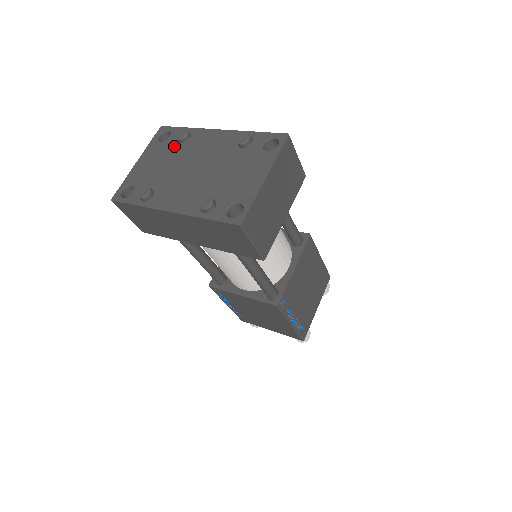
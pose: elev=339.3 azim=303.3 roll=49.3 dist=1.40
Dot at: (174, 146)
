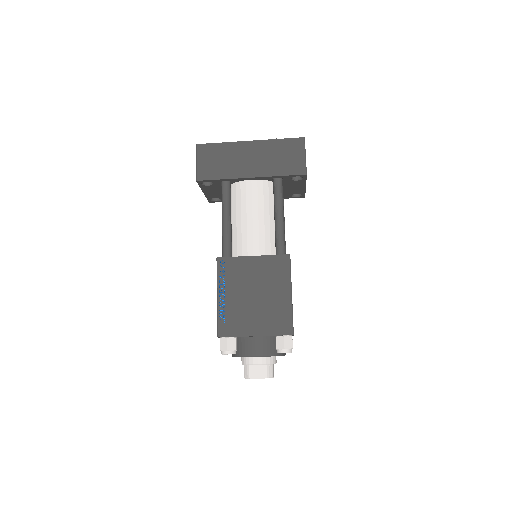
Dot at: occluded
